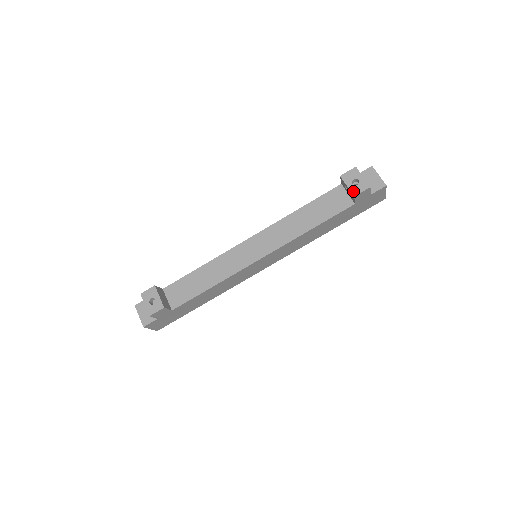
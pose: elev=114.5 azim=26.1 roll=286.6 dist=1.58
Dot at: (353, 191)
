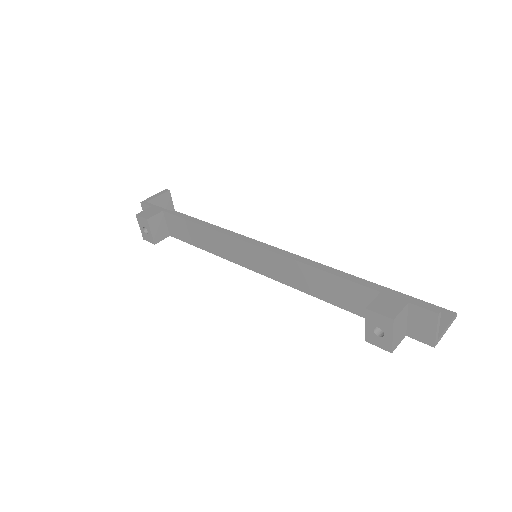
Dot at: (368, 336)
